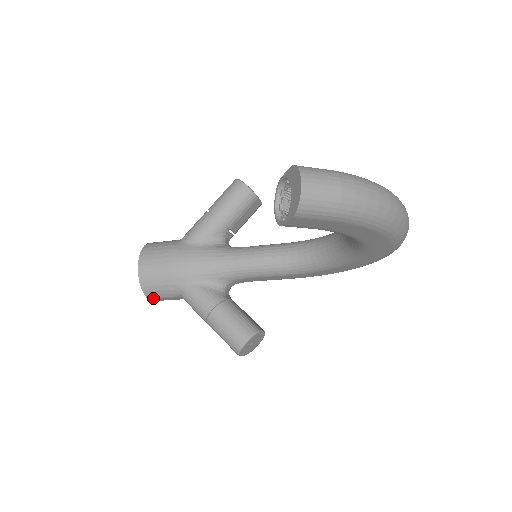
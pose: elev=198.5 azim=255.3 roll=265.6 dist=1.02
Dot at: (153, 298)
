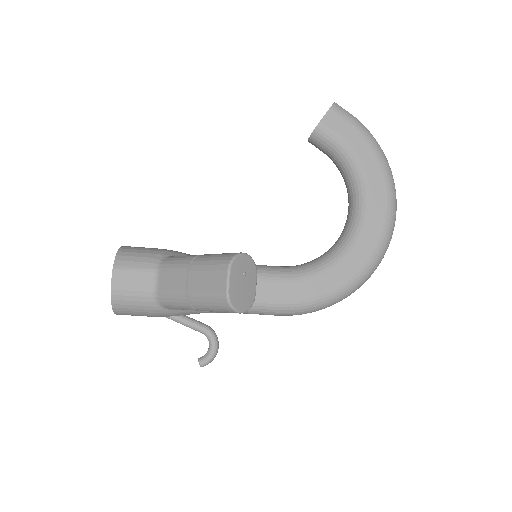
Dot at: (120, 268)
